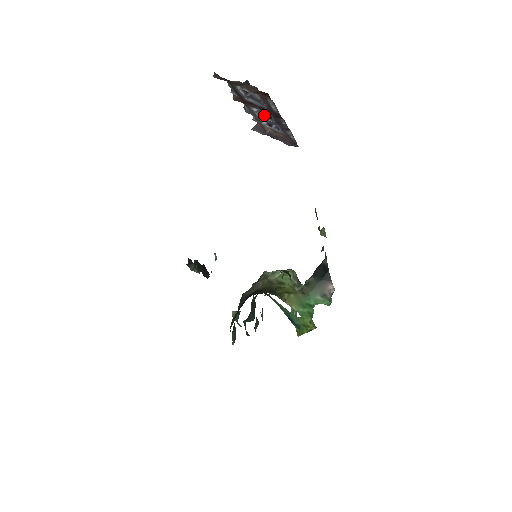
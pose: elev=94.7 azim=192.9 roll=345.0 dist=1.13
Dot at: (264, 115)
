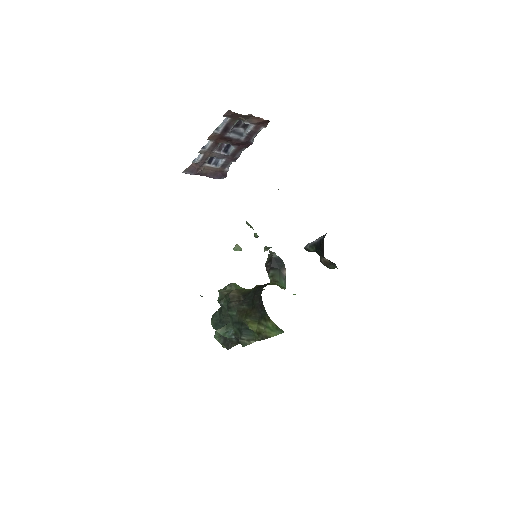
Dot at: (220, 150)
